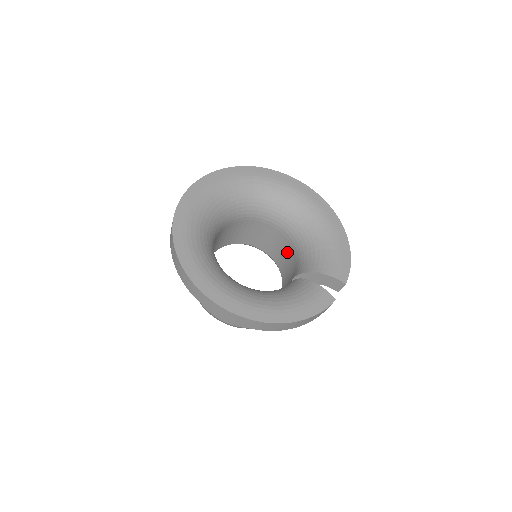
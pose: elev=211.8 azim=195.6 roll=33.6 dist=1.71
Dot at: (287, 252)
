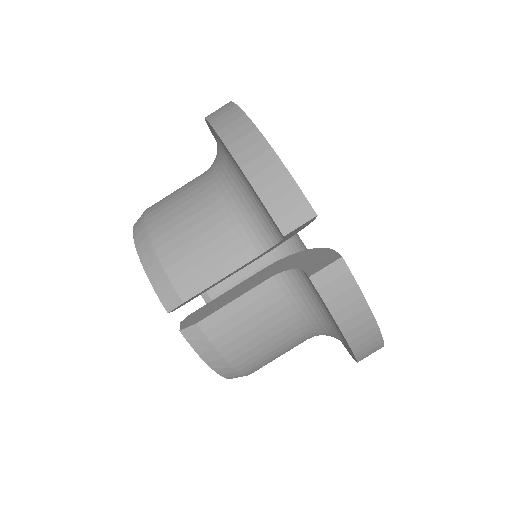
Dot at: occluded
